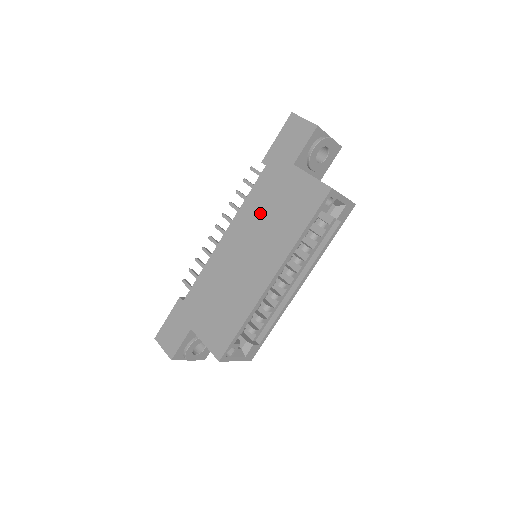
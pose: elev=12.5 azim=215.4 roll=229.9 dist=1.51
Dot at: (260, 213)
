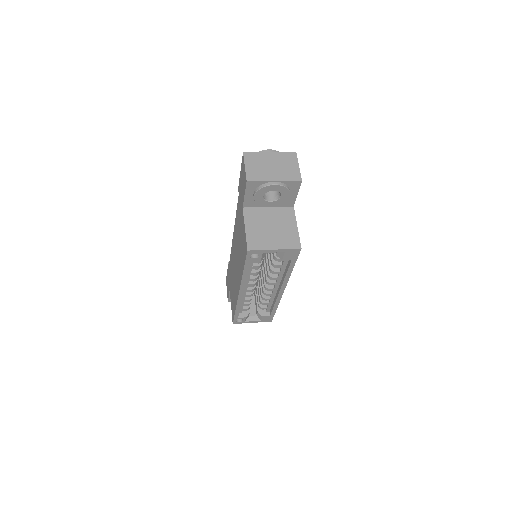
Dot at: (237, 235)
